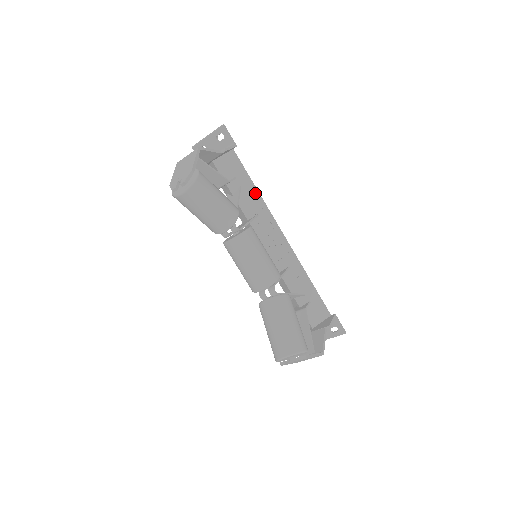
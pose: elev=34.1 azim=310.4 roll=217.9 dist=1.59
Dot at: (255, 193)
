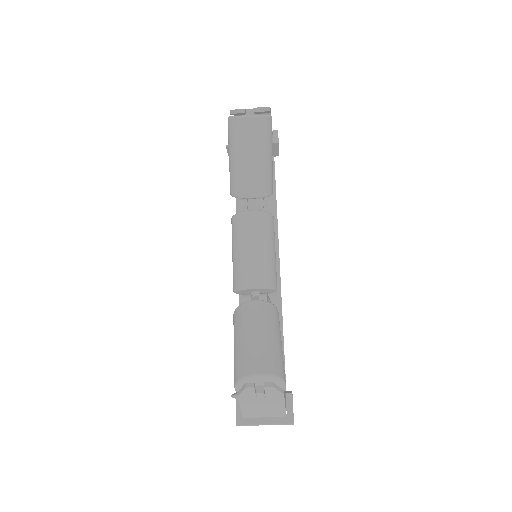
Dot at: (273, 207)
